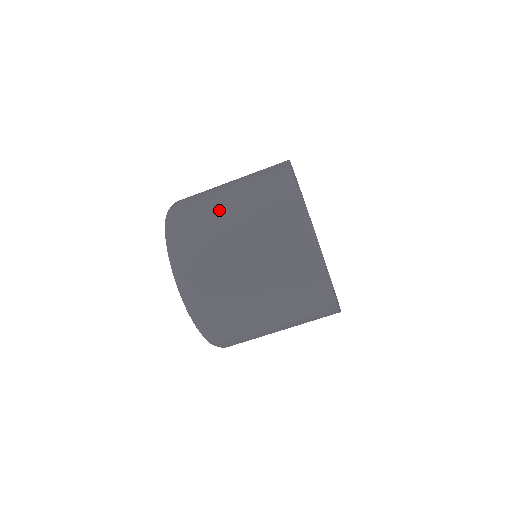
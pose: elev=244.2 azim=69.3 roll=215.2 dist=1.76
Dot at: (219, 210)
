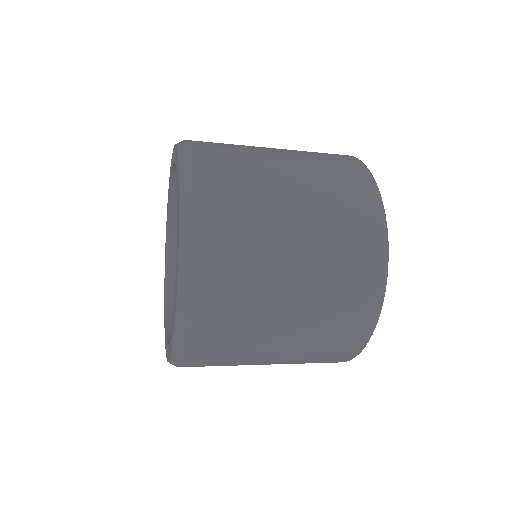
Dot at: (275, 207)
